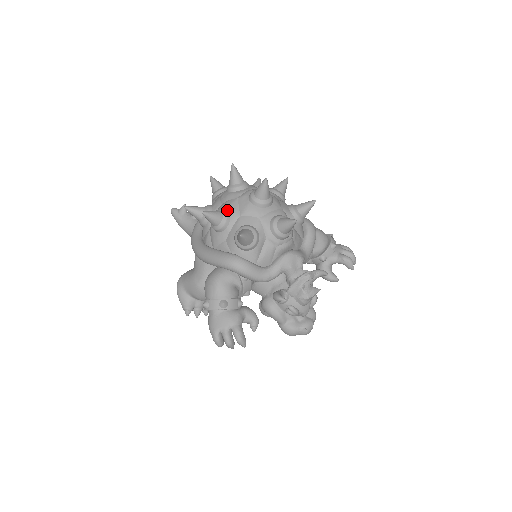
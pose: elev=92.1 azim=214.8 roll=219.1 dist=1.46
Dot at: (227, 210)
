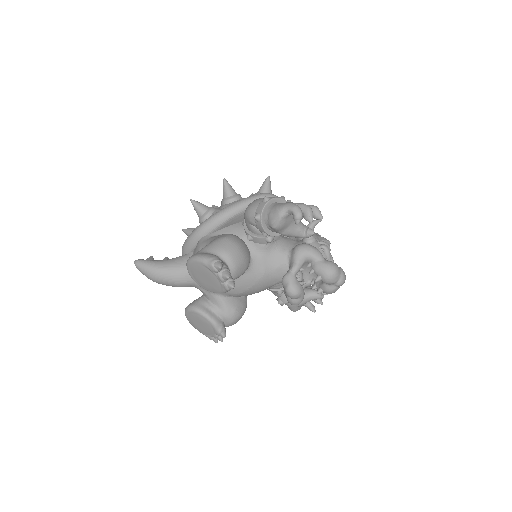
Dot at: occluded
